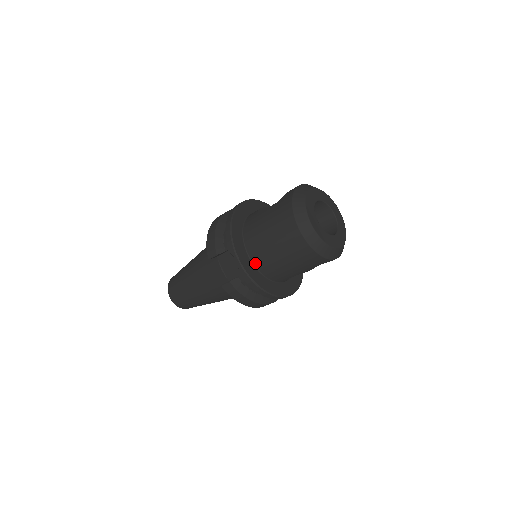
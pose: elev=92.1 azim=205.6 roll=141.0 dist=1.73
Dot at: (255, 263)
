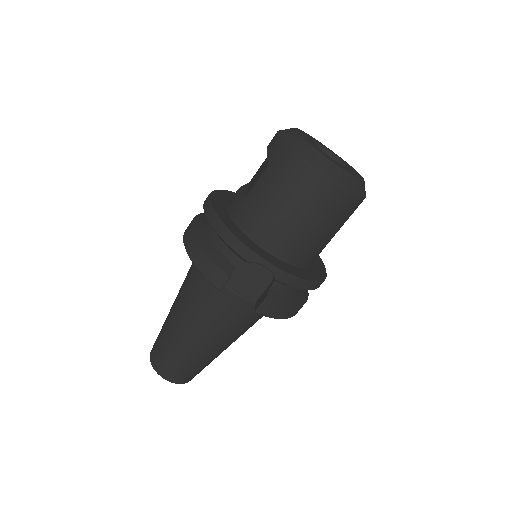
Dot at: (282, 257)
